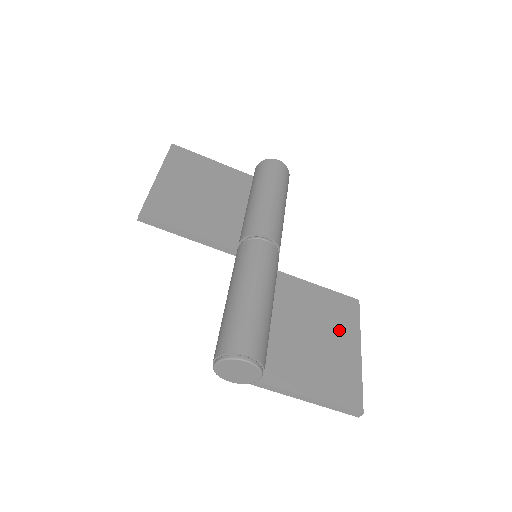
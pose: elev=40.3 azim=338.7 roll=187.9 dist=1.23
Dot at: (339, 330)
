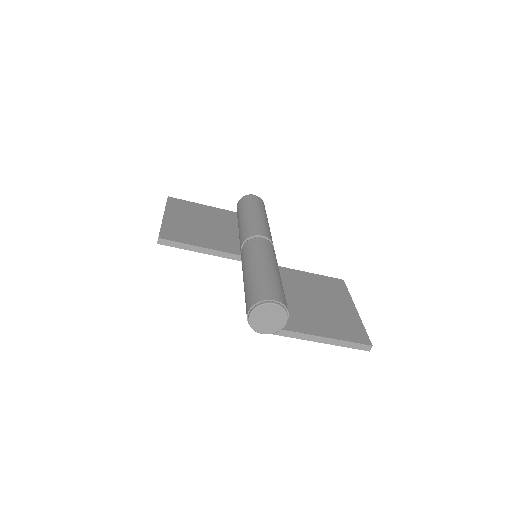
Dot at: (335, 298)
